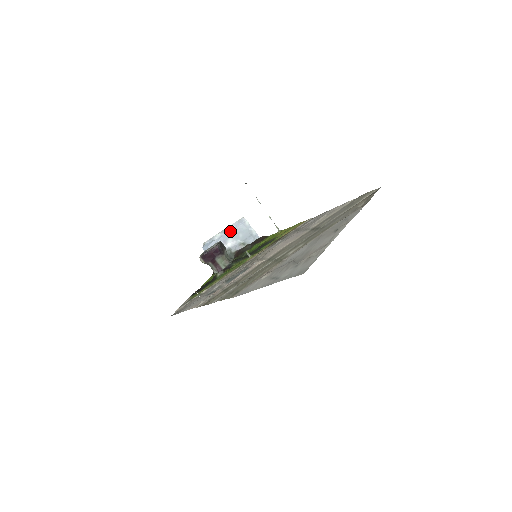
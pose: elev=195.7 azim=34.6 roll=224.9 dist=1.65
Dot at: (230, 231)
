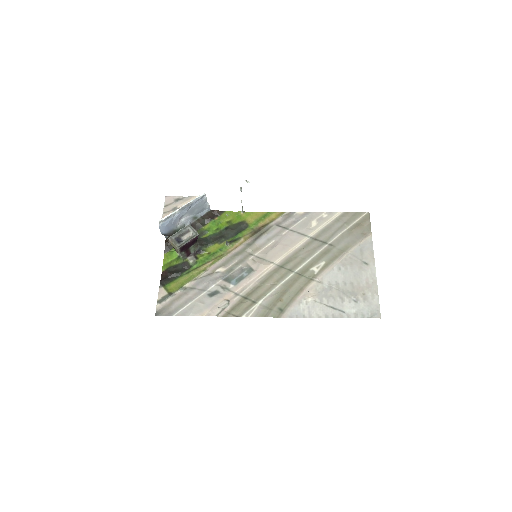
Dot at: (189, 208)
